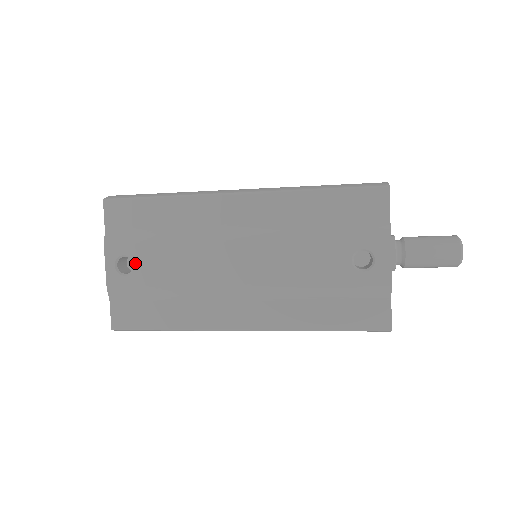
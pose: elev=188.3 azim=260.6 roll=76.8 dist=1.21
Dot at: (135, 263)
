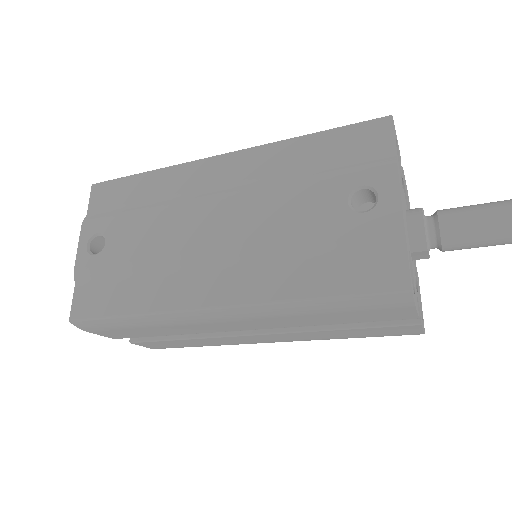
Dot at: (107, 240)
